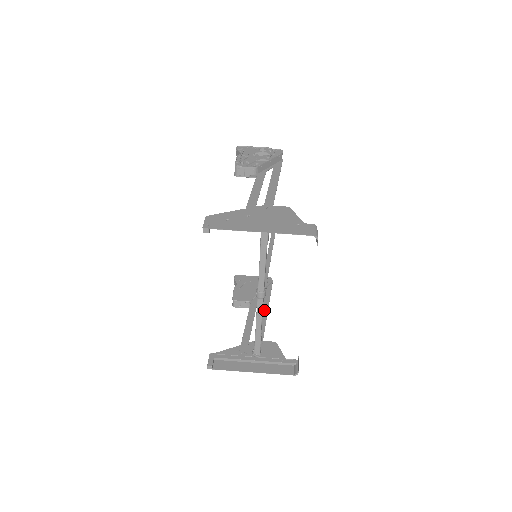
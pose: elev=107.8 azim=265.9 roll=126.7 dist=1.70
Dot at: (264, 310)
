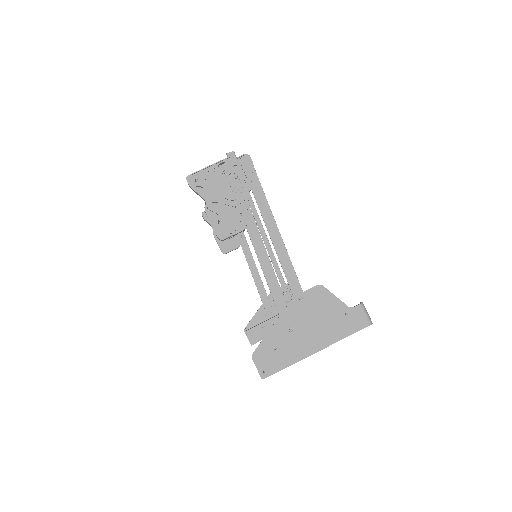
Dot at: occluded
